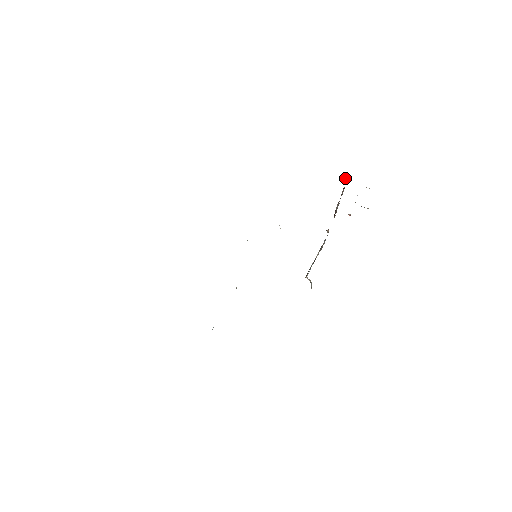
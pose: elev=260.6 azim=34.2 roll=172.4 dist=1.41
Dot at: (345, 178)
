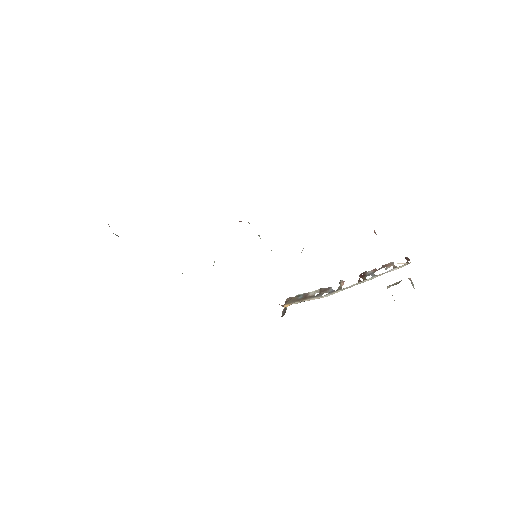
Dot at: (403, 263)
